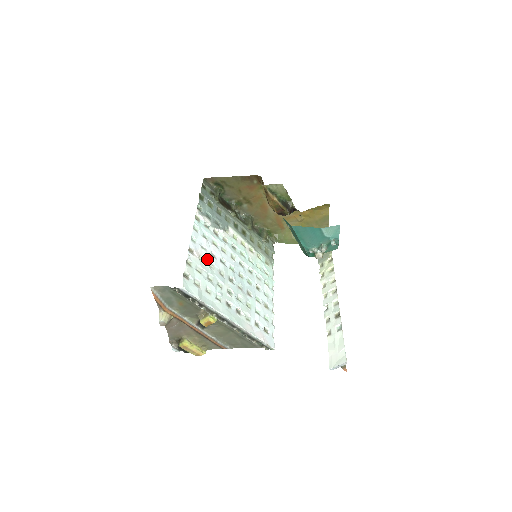
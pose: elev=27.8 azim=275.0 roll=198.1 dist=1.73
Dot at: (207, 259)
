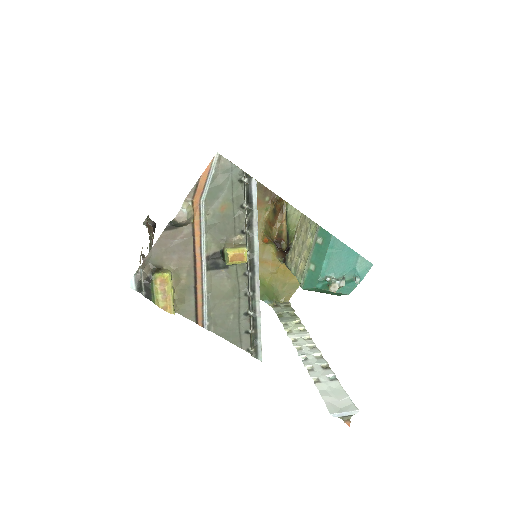
Dot at: occluded
